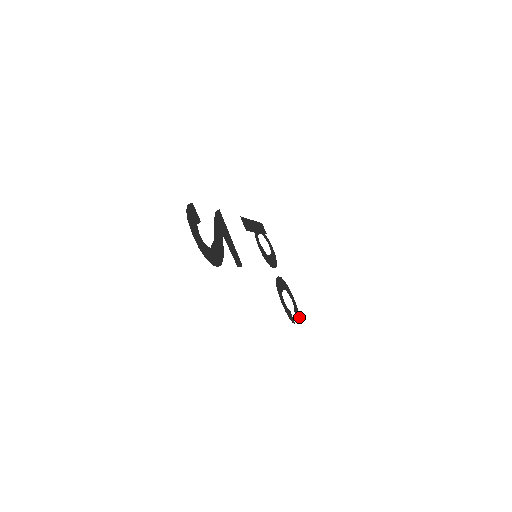
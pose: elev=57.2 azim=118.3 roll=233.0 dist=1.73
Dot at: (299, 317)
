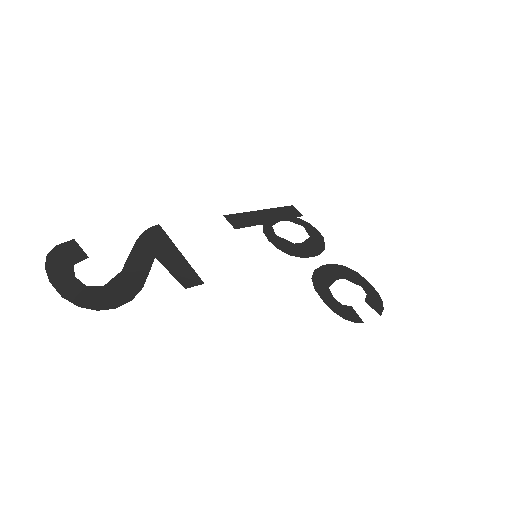
Dot at: (381, 307)
